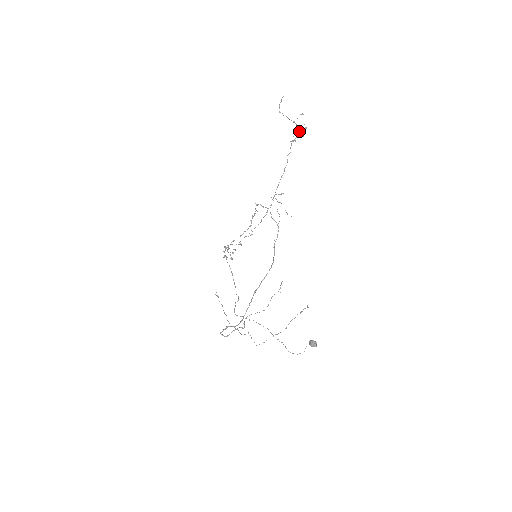
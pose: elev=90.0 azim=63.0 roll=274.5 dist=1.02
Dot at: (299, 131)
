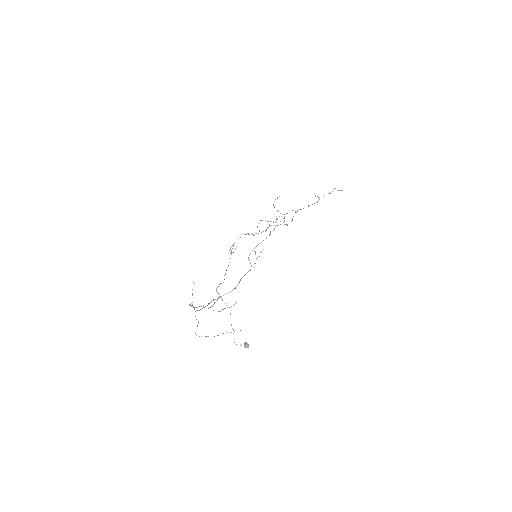
Dot at: (283, 222)
